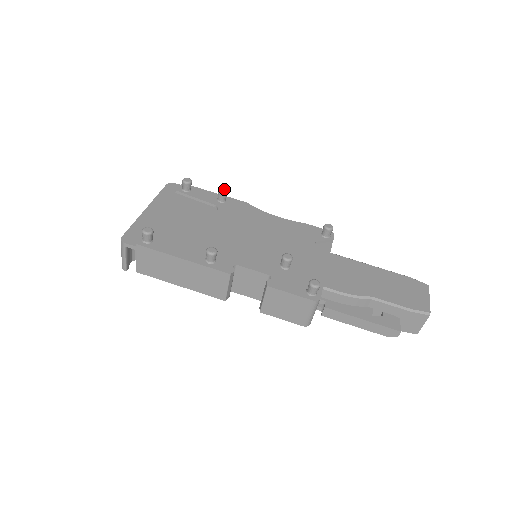
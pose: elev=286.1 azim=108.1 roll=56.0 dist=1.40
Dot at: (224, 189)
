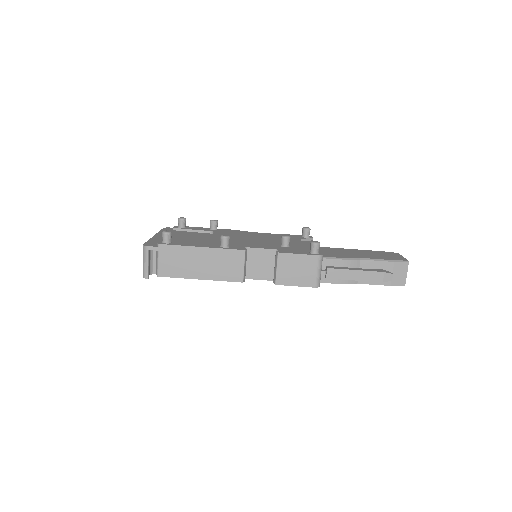
Dot at: occluded
